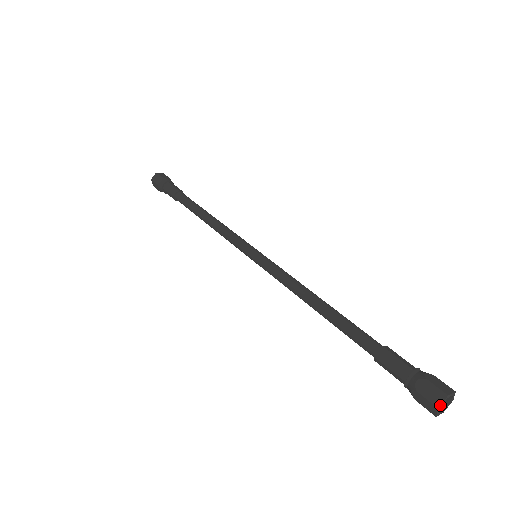
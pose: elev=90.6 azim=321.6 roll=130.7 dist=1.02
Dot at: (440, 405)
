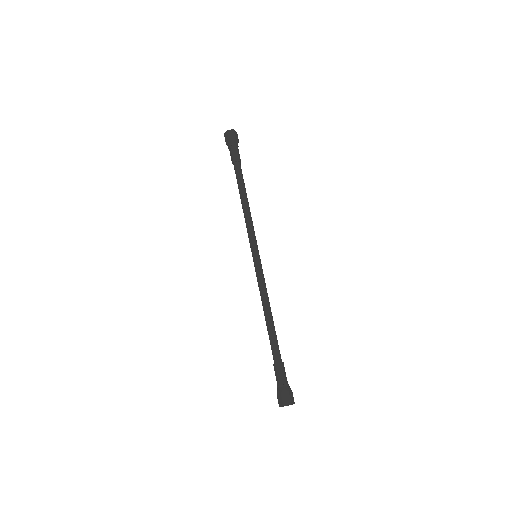
Dot at: occluded
